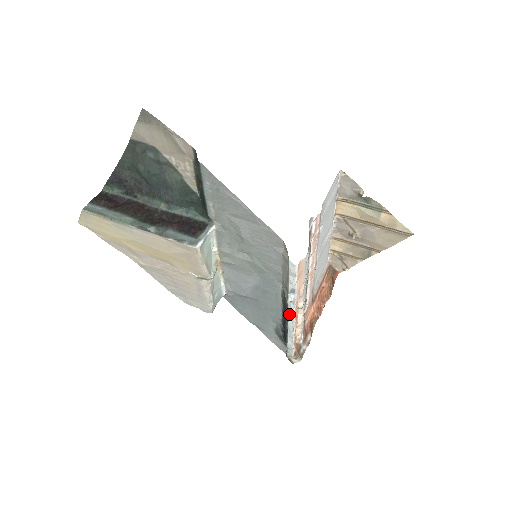
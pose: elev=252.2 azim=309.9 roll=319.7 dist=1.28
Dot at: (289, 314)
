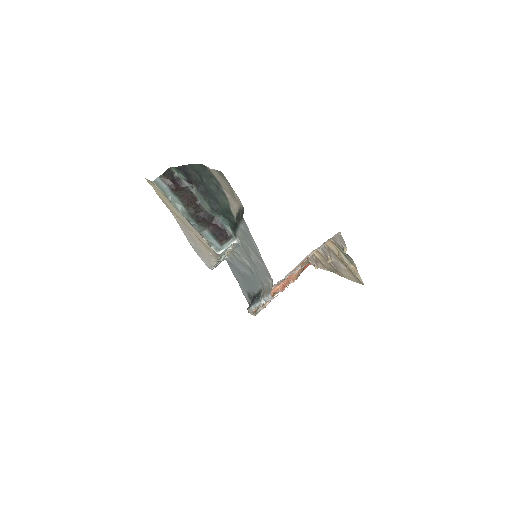
Dot at: (258, 303)
